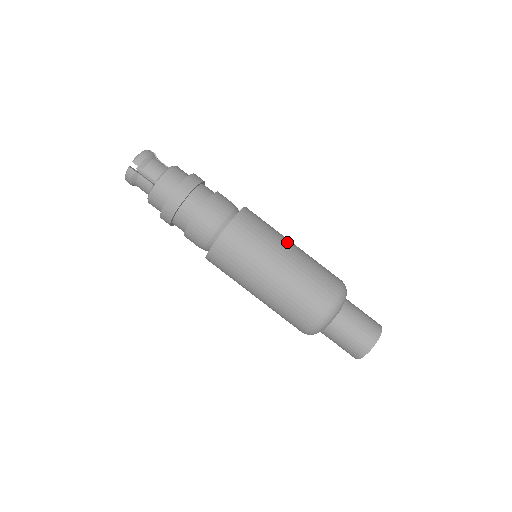
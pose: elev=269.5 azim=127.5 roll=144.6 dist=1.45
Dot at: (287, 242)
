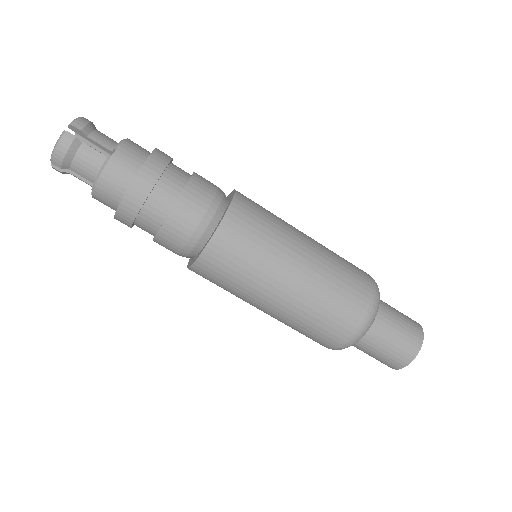
Dot at: (288, 268)
